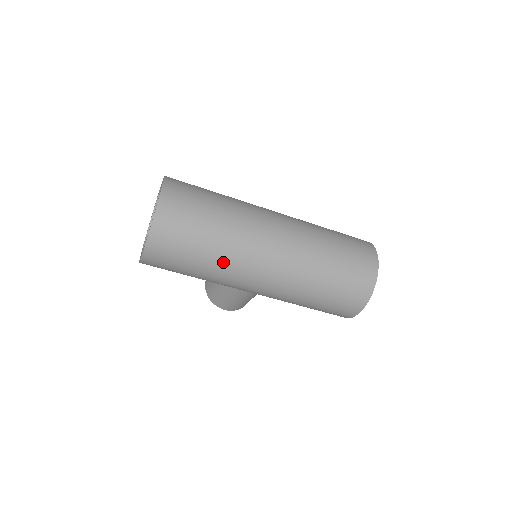
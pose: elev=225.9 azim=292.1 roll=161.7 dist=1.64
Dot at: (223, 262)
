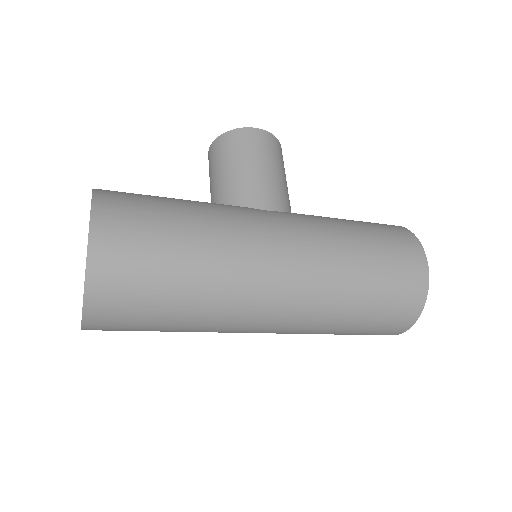
Dot at: occluded
